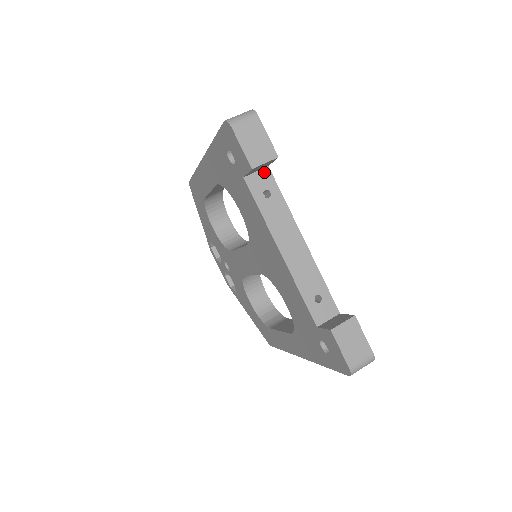
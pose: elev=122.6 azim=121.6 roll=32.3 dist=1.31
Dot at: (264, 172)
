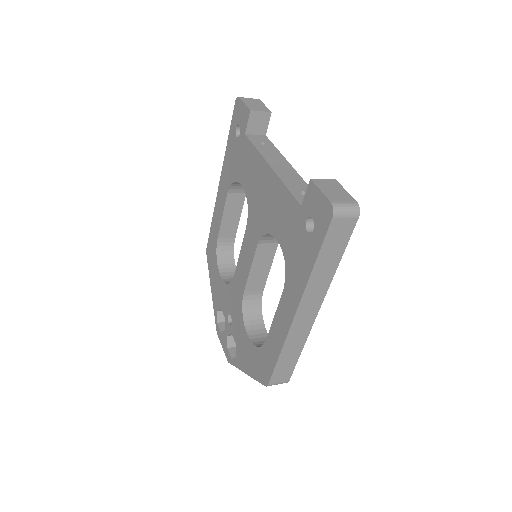
Dot at: (262, 137)
